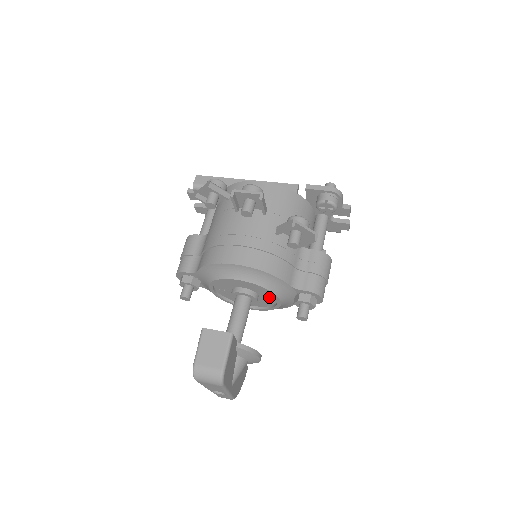
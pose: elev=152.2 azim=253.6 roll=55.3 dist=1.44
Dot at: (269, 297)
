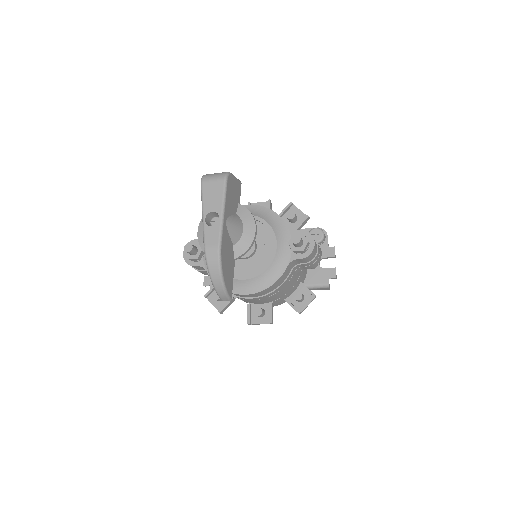
Dot at: (266, 246)
